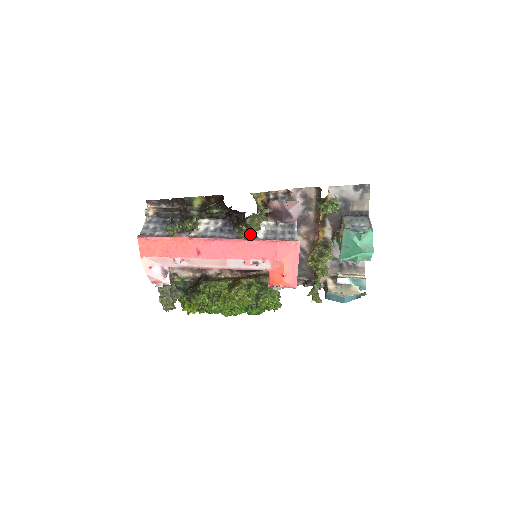
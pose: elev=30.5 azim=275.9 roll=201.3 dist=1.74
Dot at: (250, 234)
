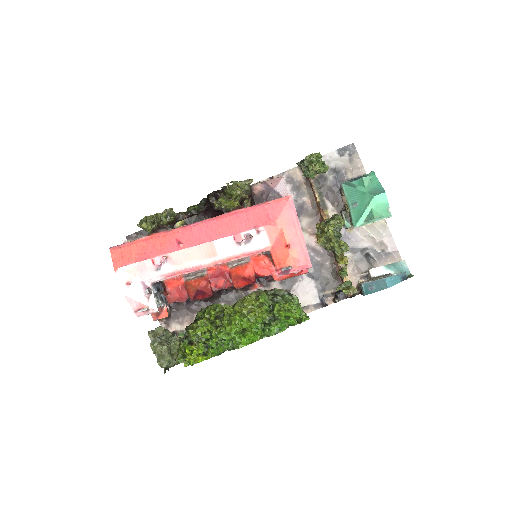
Dot at: (231, 201)
